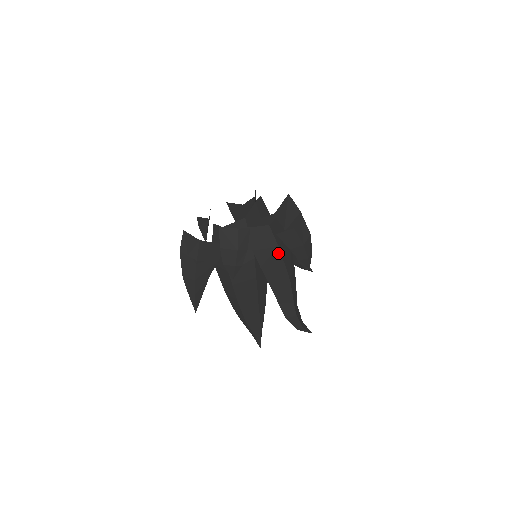
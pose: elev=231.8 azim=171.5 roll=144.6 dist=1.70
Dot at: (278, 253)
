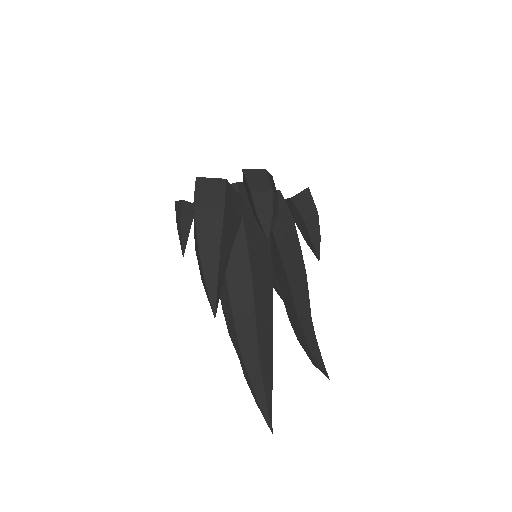
Dot at: (293, 228)
